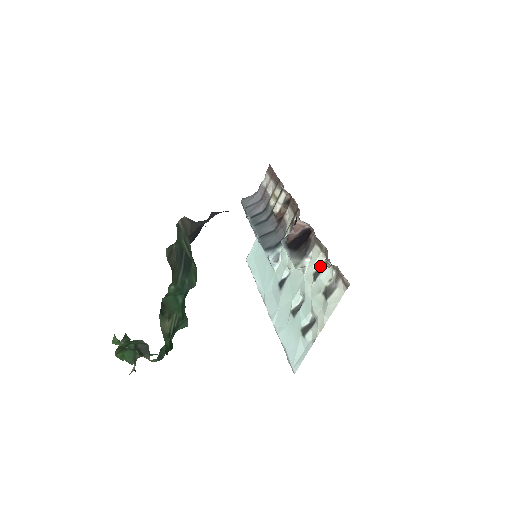
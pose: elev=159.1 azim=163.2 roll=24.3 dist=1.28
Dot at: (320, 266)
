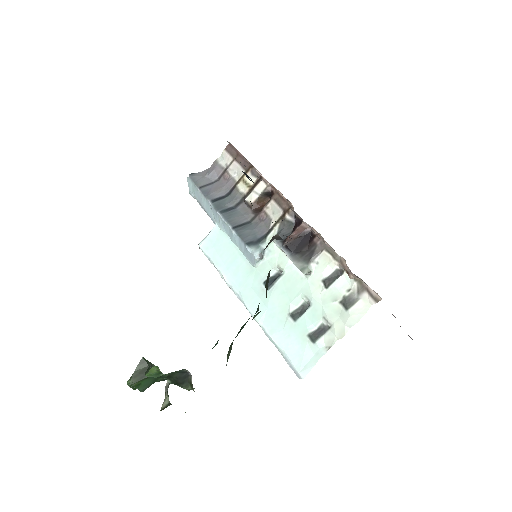
Dot at: (330, 273)
